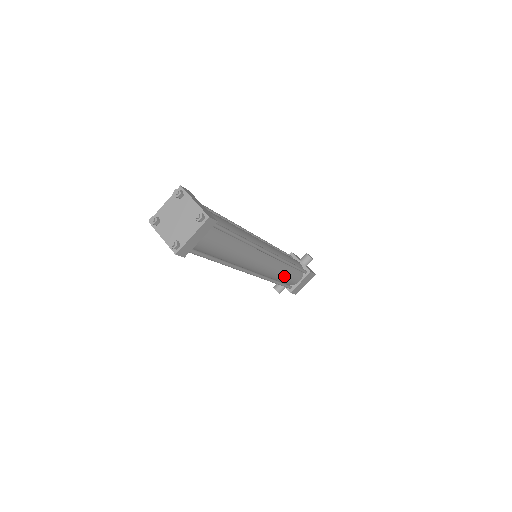
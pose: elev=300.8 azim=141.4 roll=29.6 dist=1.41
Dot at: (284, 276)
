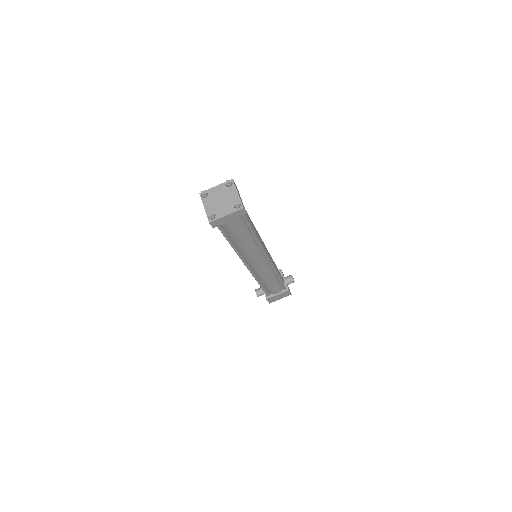
Dot at: (269, 282)
